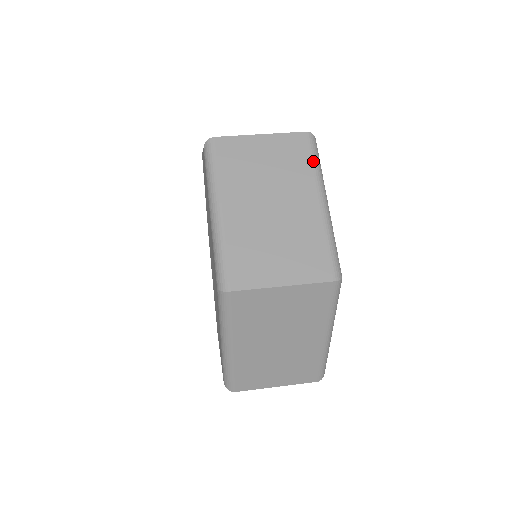
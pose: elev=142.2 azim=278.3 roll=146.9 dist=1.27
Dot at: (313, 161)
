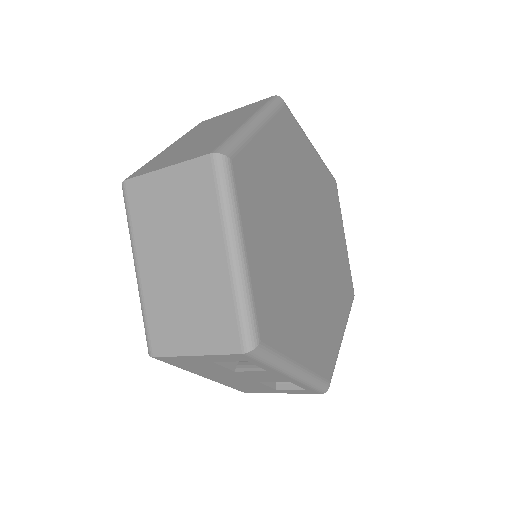
Dot at: occluded
